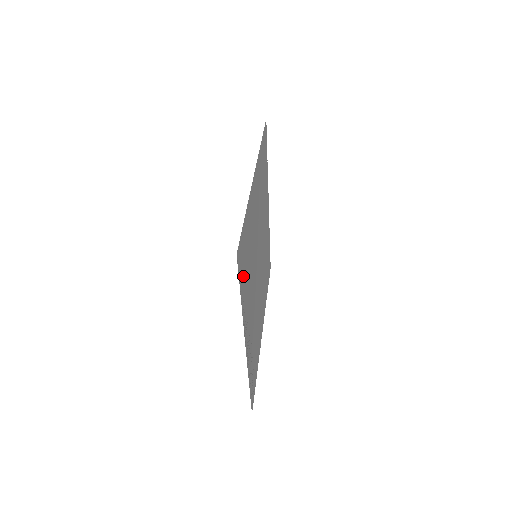
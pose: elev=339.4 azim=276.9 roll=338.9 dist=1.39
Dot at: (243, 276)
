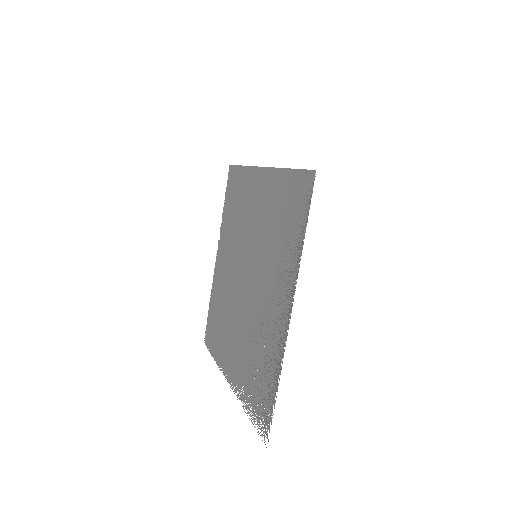
Dot at: (296, 221)
